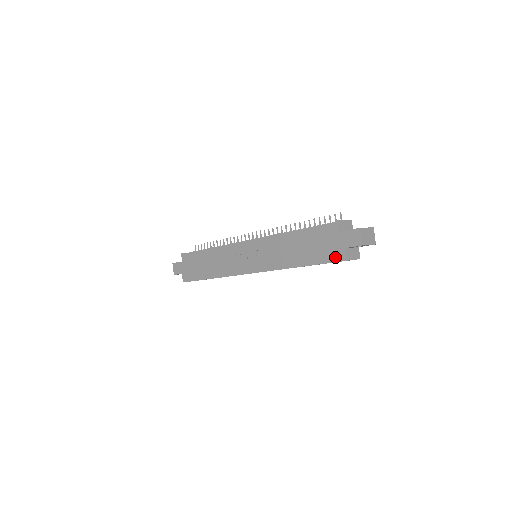
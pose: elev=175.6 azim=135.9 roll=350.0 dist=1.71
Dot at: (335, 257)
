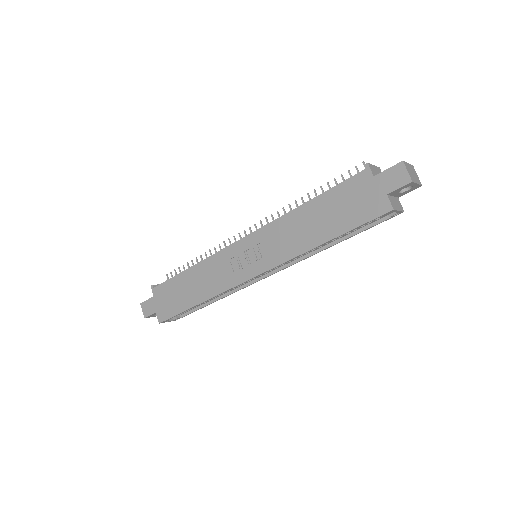
Dot at: (375, 211)
